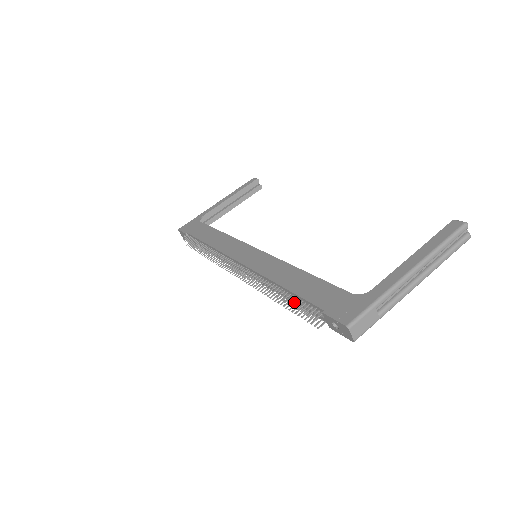
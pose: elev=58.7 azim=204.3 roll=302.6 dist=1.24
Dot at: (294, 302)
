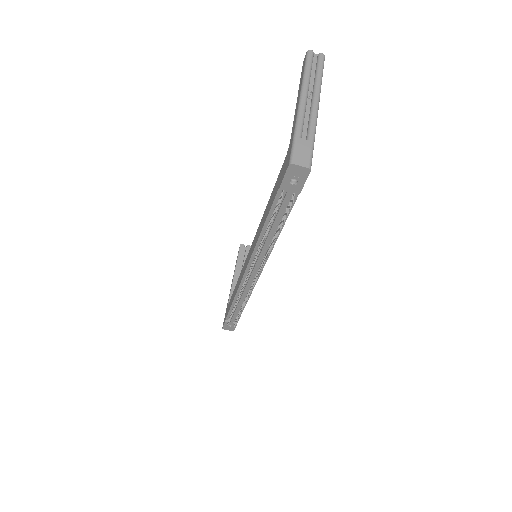
Dot at: (271, 218)
